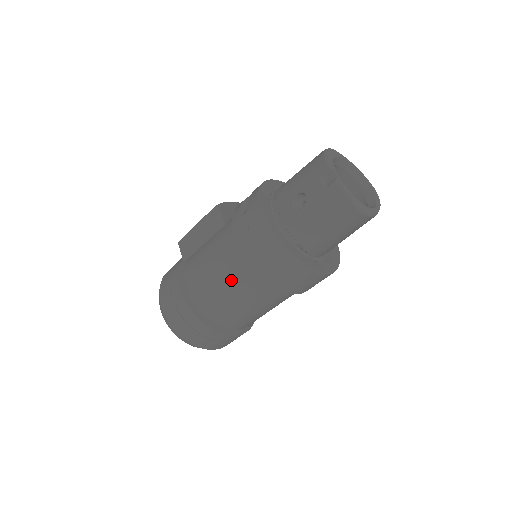
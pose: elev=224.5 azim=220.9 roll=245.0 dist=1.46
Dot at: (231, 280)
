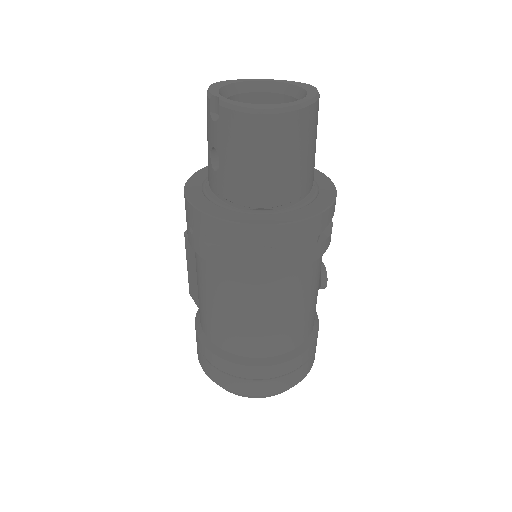
Dot at: (222, 297)
